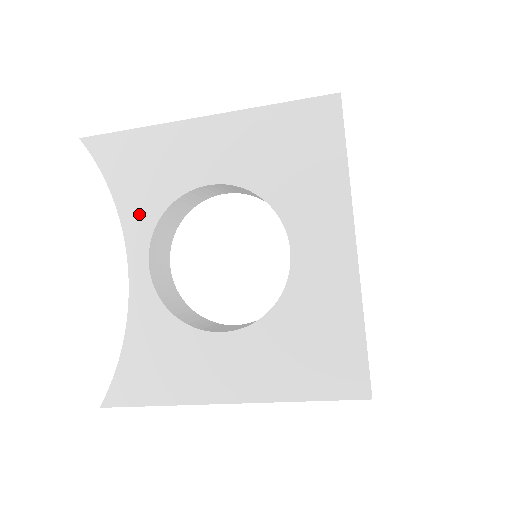
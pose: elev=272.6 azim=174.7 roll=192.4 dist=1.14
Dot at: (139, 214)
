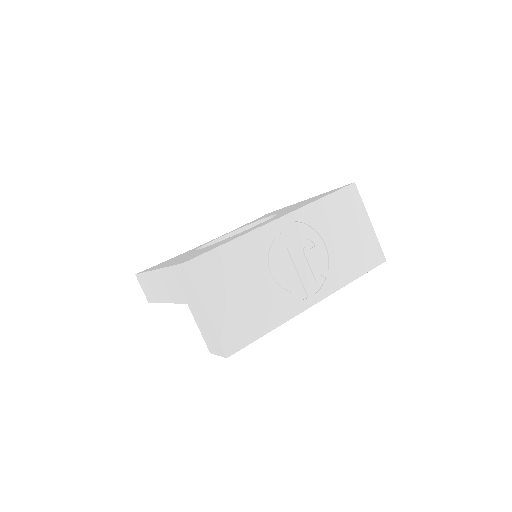
Dot at: occluded
